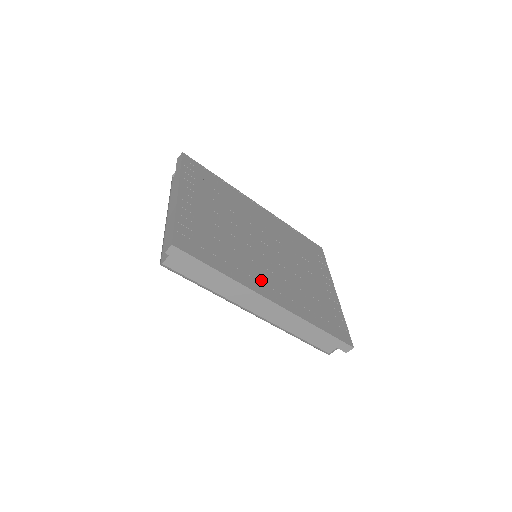
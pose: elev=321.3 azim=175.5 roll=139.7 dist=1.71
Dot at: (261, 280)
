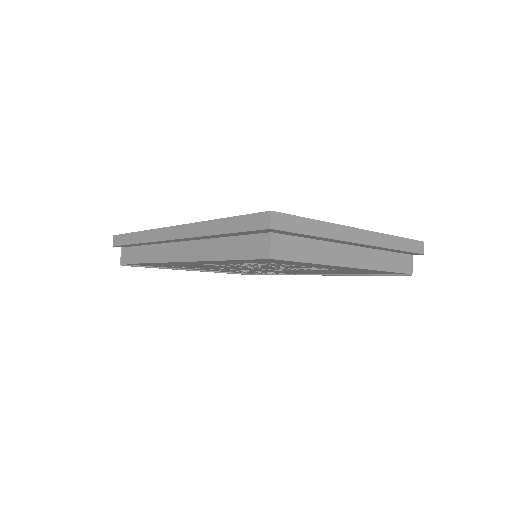
Dot at: occluded
